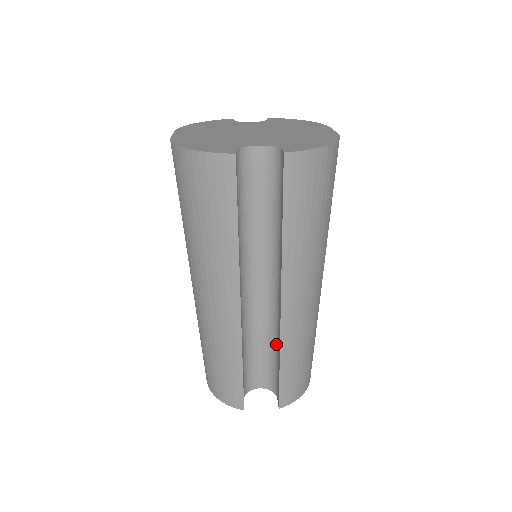
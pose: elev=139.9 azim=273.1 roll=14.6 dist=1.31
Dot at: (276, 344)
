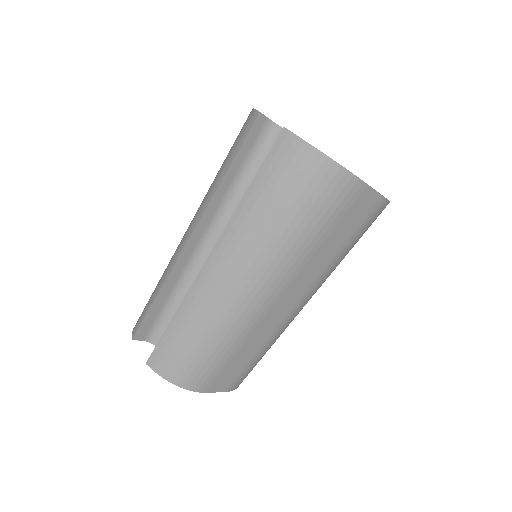
Dot at: occluded
